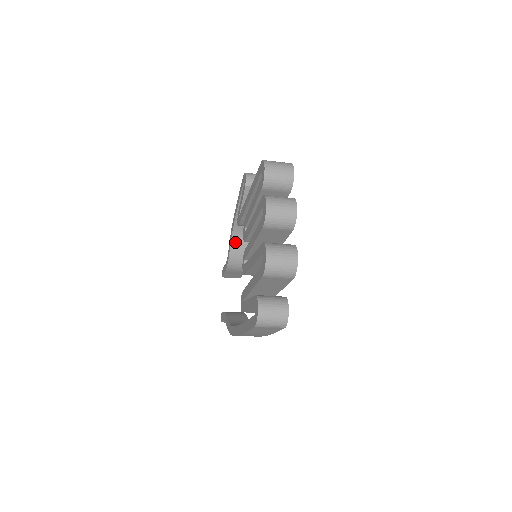
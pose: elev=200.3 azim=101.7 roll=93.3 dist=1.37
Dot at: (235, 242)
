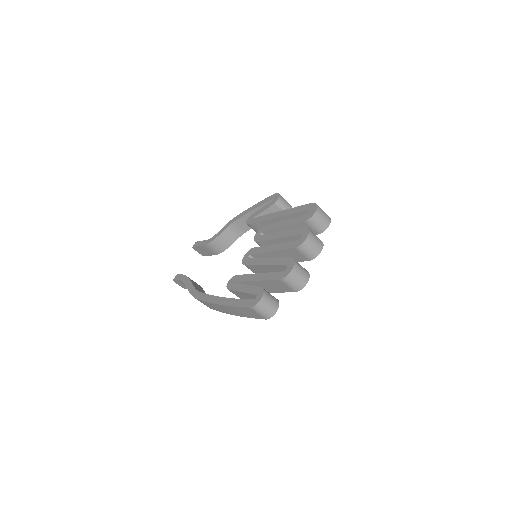
Dot at: (228, 231)
